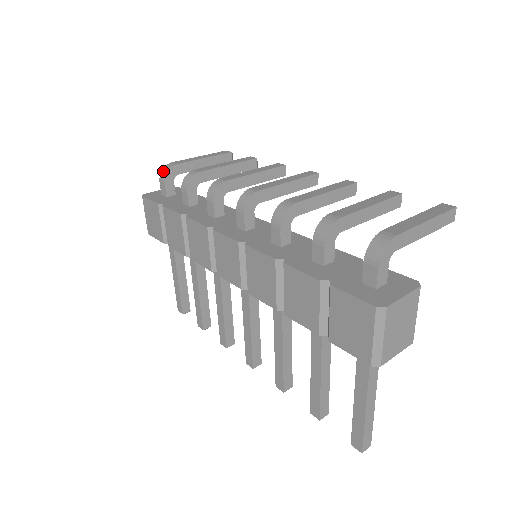
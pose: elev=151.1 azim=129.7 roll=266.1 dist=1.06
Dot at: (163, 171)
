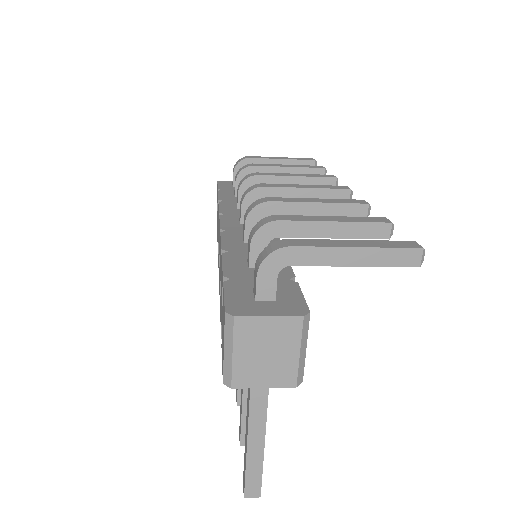
Dot at: (237, 162)
